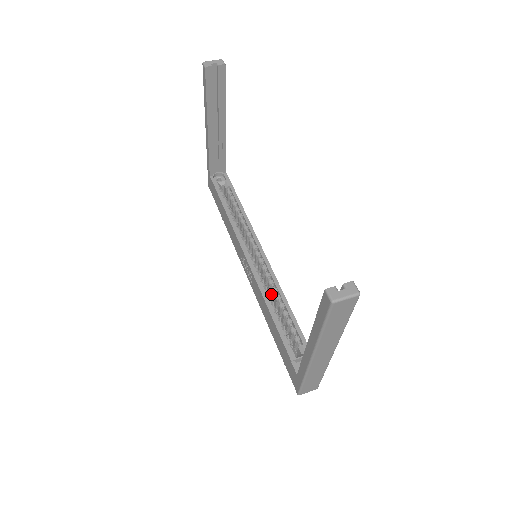
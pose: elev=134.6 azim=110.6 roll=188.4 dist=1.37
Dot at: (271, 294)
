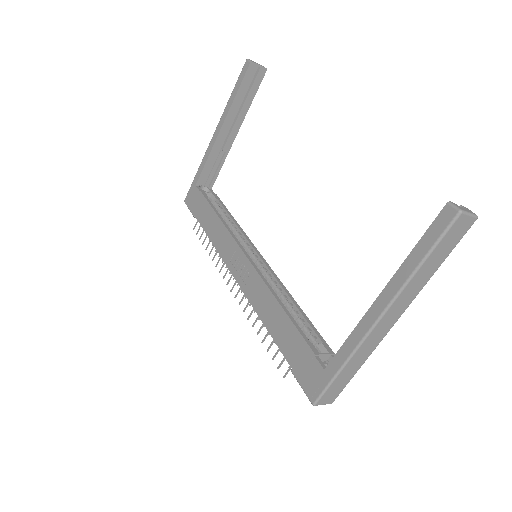
Dot at: occluded
